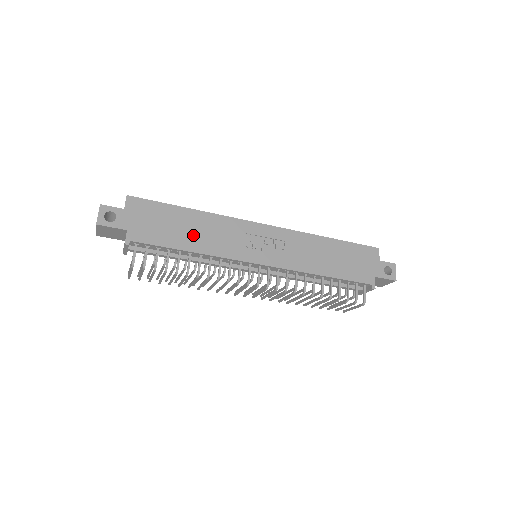
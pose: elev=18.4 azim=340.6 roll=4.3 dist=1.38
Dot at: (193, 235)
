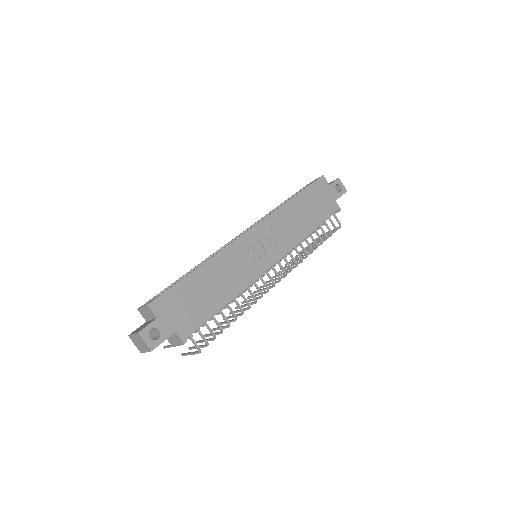
Dot at: (217, 287)
